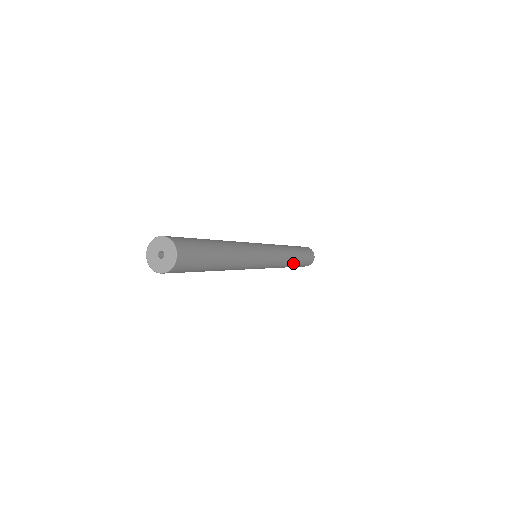
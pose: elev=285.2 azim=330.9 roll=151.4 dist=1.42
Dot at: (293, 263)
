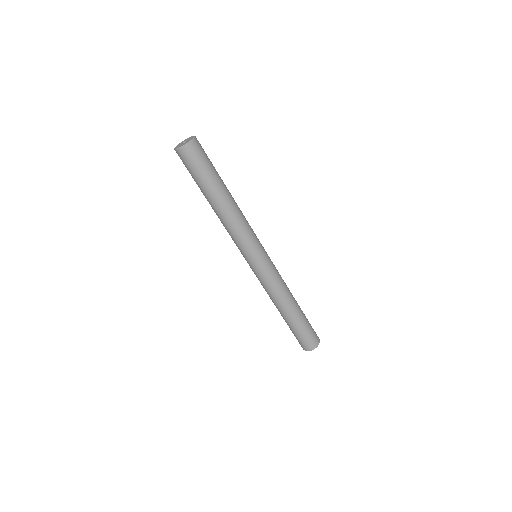
Dot at: (291, 309)
